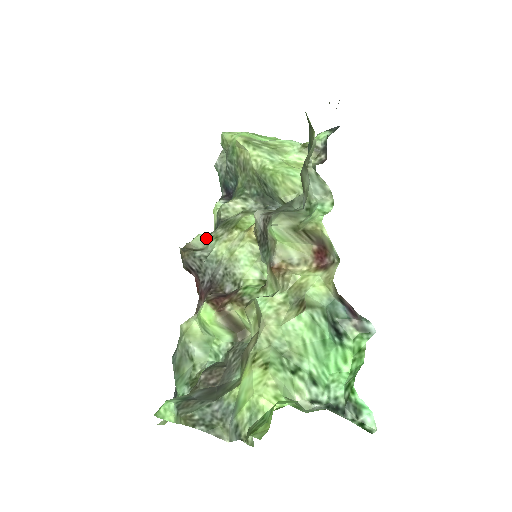
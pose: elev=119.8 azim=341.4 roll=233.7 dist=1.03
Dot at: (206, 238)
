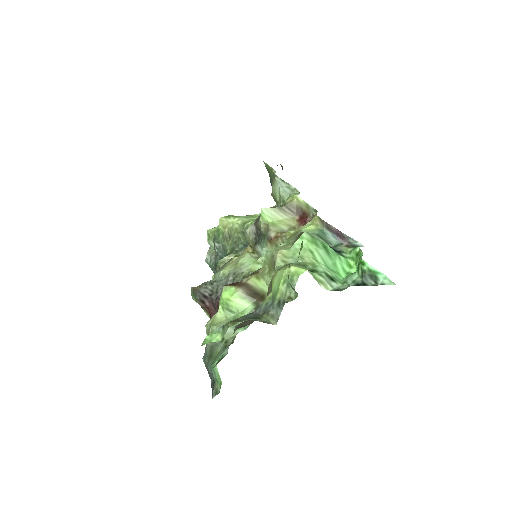
Dot at: occluded
